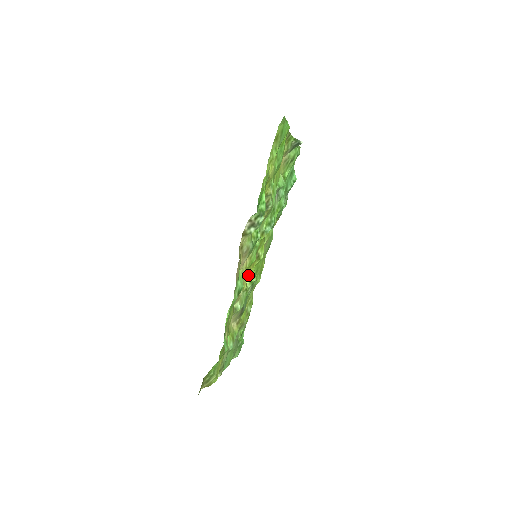
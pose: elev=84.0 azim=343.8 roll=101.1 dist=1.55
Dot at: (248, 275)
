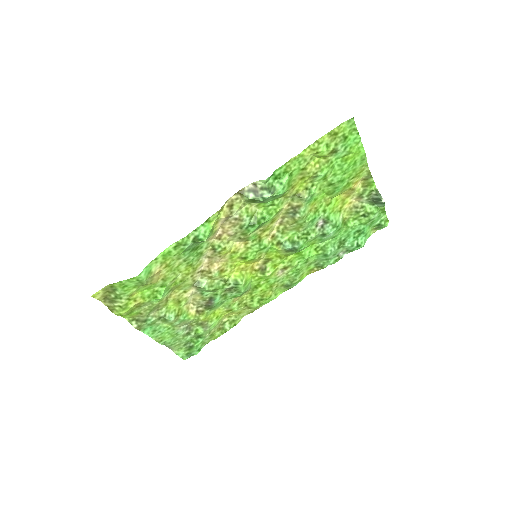
Dot at: (239, 272)
